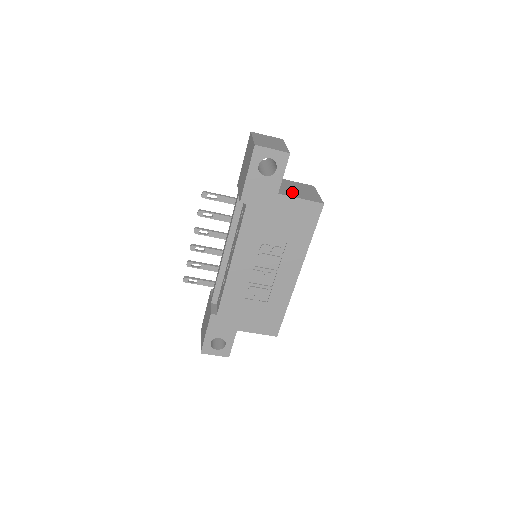
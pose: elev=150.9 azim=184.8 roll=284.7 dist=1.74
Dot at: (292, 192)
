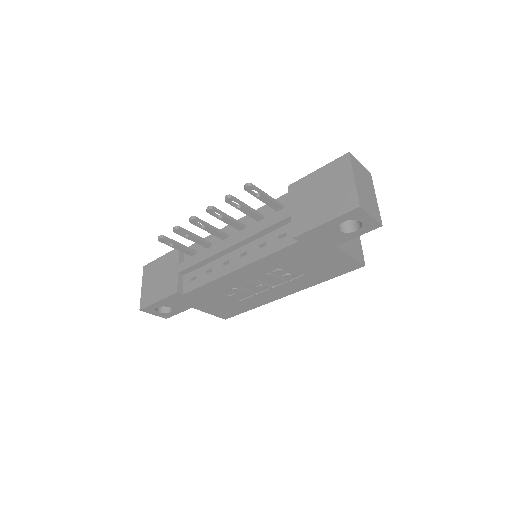
Dot at: occluded
